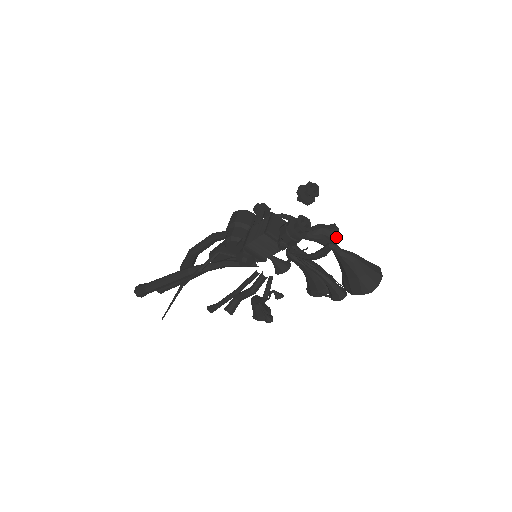
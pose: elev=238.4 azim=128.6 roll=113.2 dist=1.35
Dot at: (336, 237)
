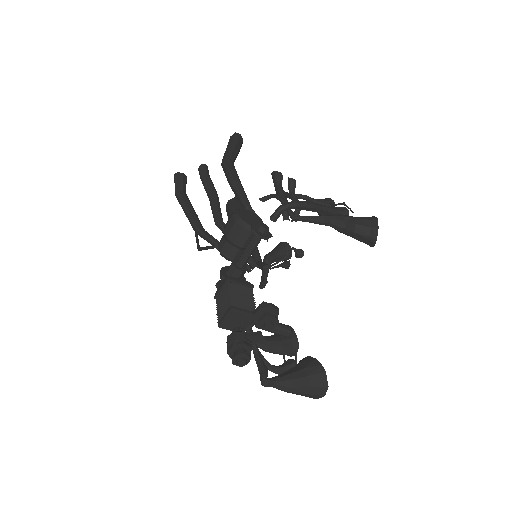
Dot at: (371, 246)
